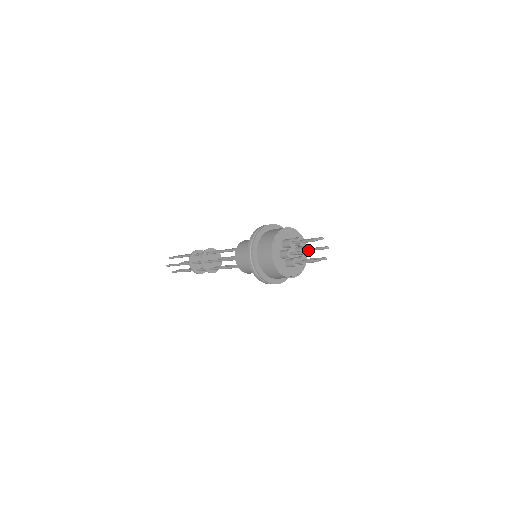
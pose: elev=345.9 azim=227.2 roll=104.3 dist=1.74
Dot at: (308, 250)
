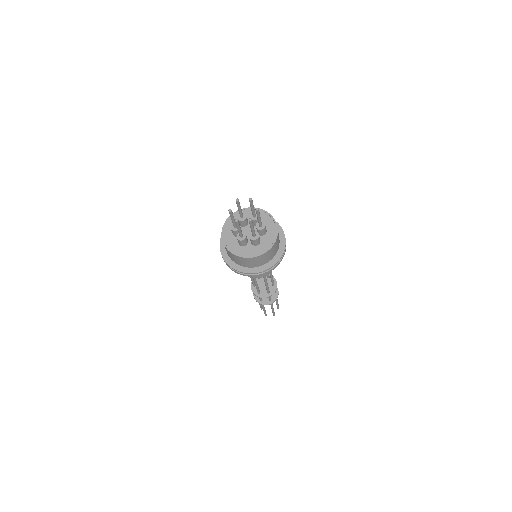
Dot at: (230, 211)
